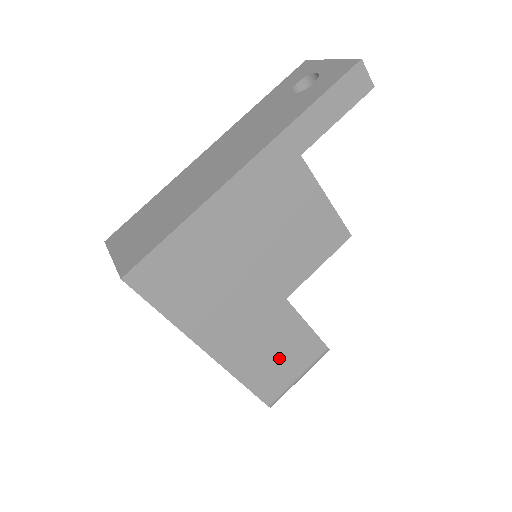
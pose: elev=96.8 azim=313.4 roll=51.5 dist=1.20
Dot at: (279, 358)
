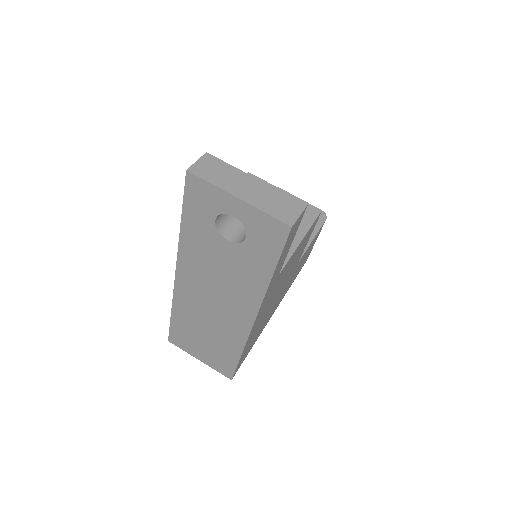
Dot at: (304, 259)
